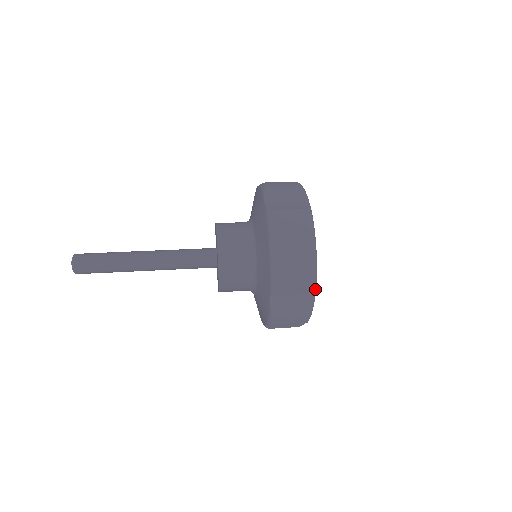
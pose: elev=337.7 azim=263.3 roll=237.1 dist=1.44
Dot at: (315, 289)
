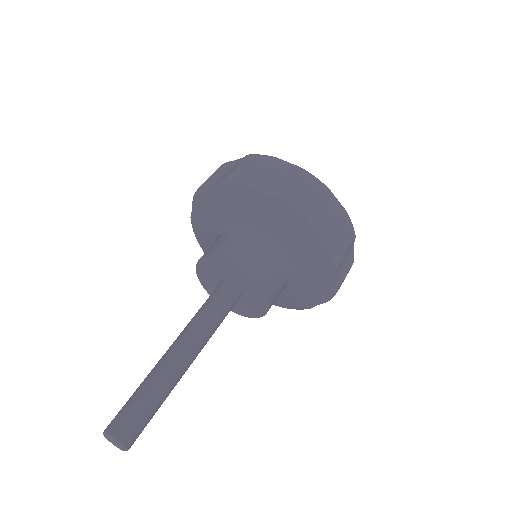
Dot at: occluded
